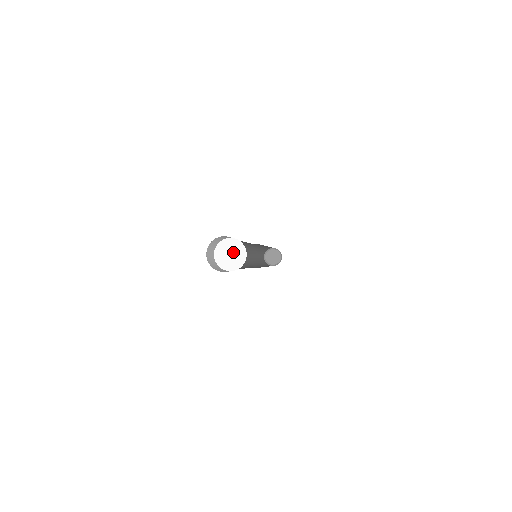
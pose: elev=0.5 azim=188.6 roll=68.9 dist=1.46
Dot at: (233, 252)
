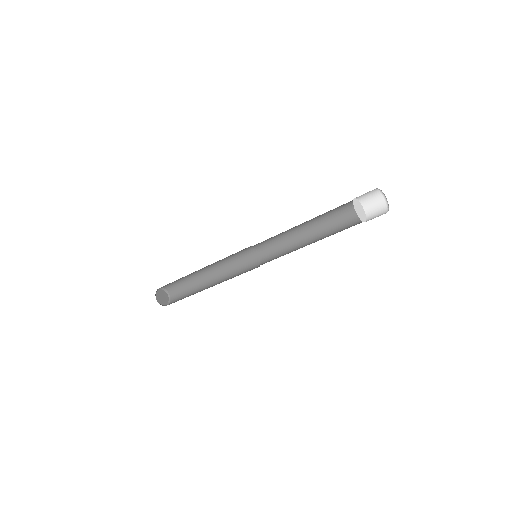
Dot at: (360, 209)
